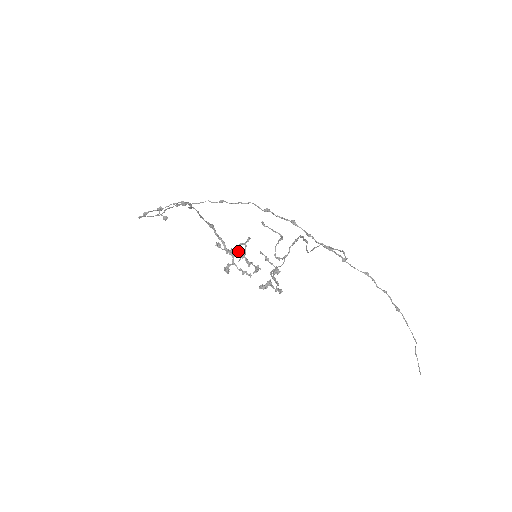
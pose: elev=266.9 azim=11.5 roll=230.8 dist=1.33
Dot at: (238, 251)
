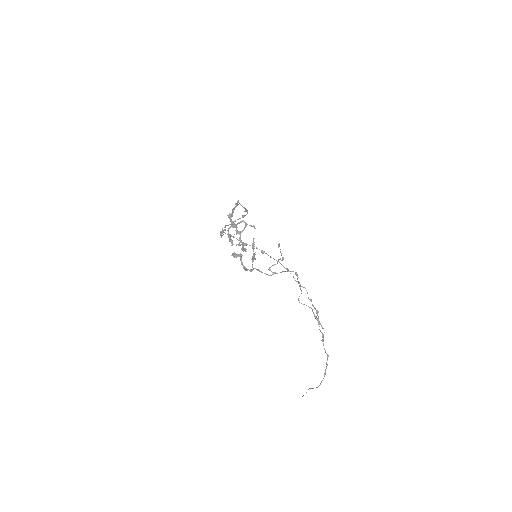
Dot at: occluded
